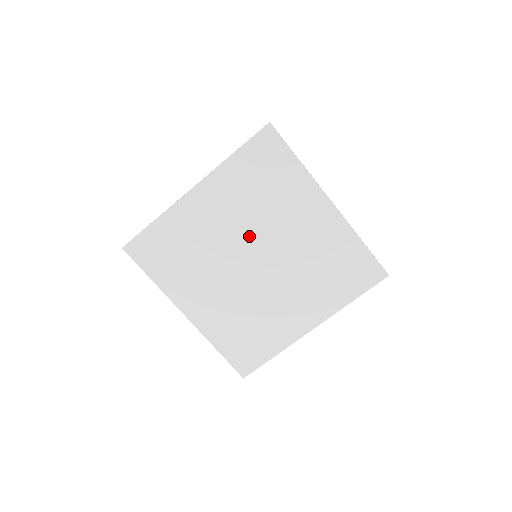
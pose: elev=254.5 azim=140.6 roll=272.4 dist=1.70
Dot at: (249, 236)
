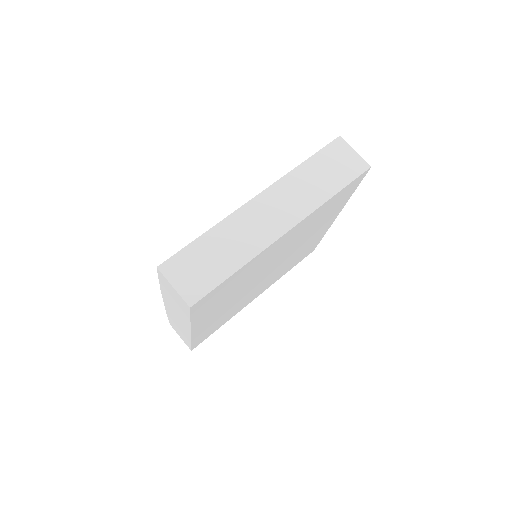
Dot at: (283, 255)
